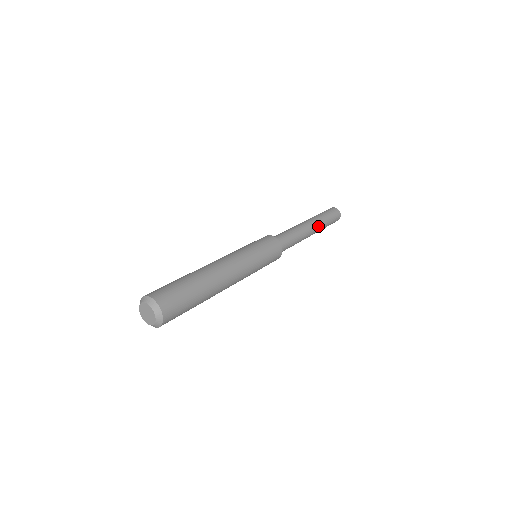
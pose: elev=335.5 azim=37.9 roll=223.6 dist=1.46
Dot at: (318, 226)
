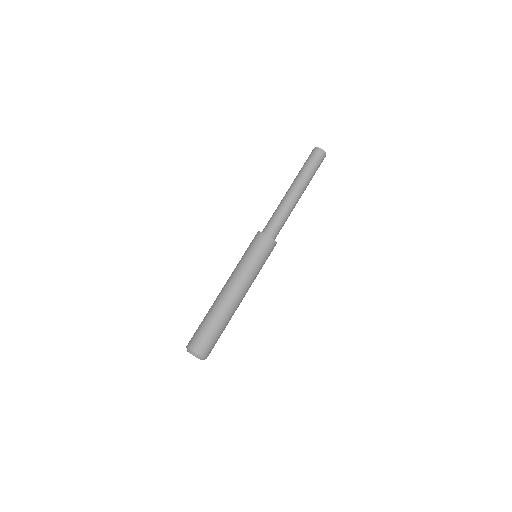
Dot at: occluded
